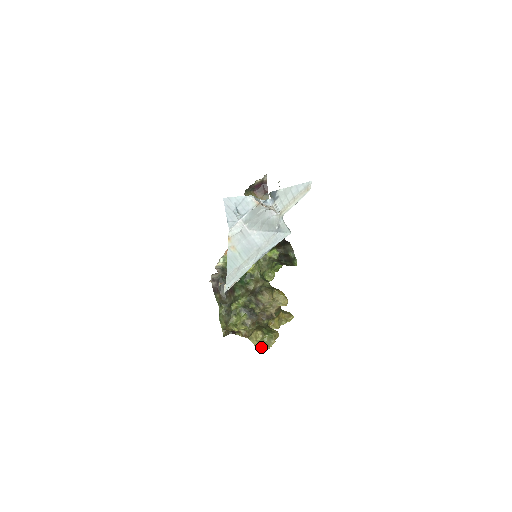
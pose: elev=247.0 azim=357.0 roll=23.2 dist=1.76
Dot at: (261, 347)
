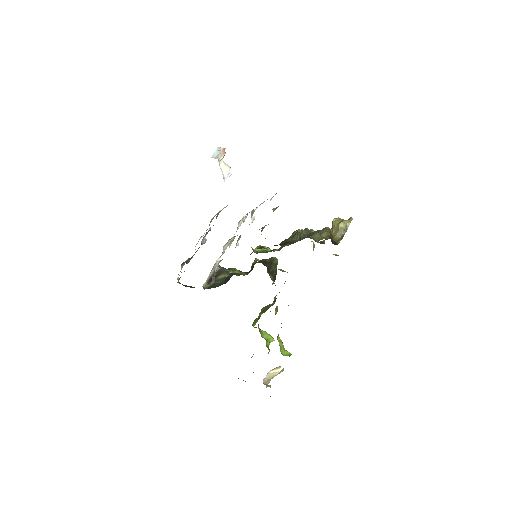
Dot at: (350, 218)
